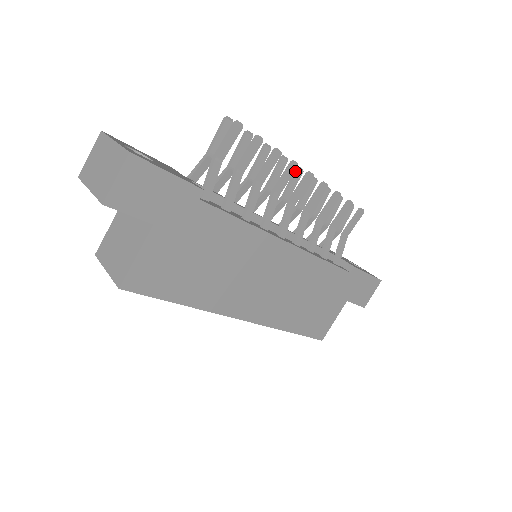
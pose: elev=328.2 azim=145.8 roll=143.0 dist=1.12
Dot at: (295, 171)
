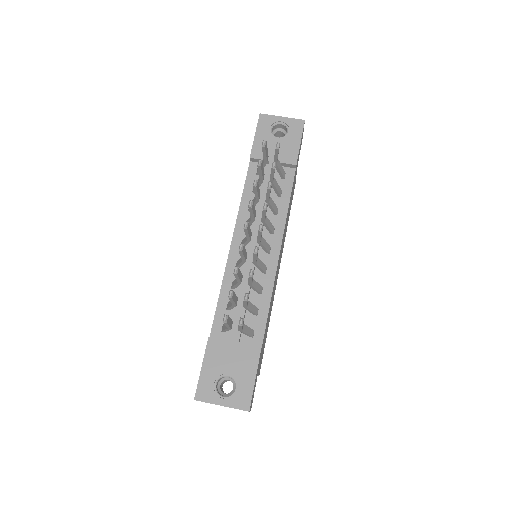
Dot at: (245, 231)
